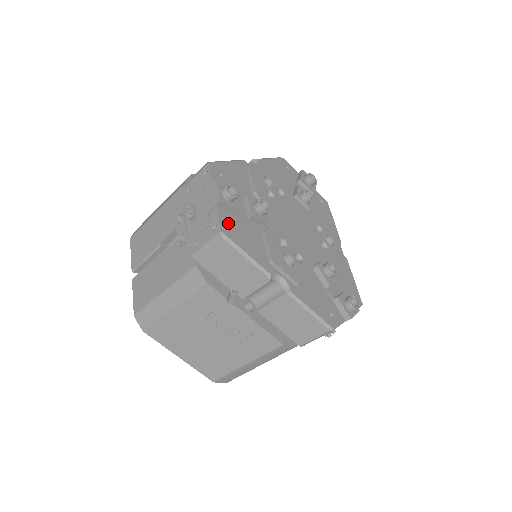
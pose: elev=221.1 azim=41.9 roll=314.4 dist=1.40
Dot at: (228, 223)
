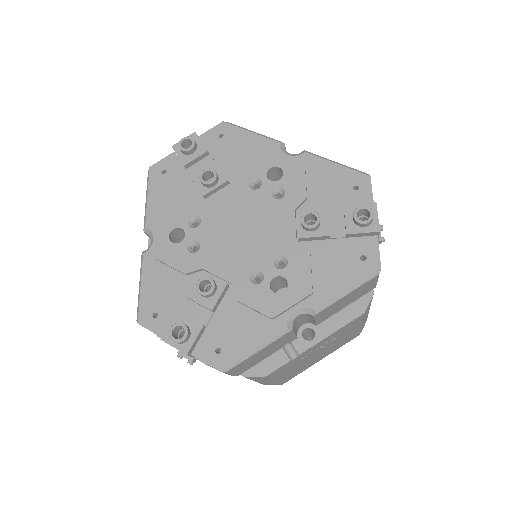
Dot at: (213, 352)
